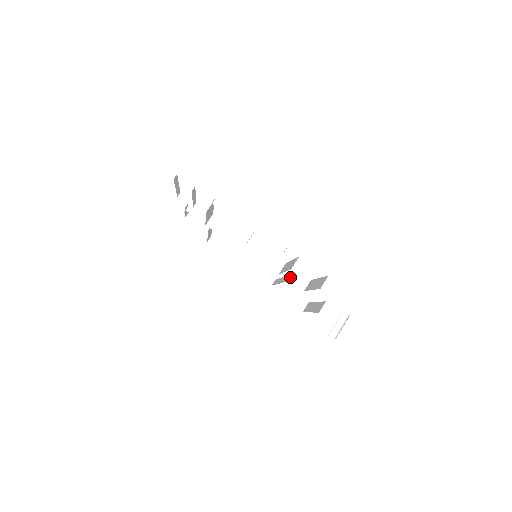
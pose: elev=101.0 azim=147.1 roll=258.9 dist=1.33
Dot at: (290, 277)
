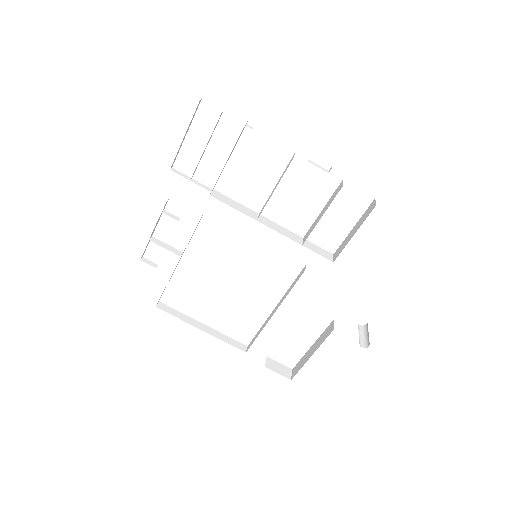
Dot at: (314, 249)
